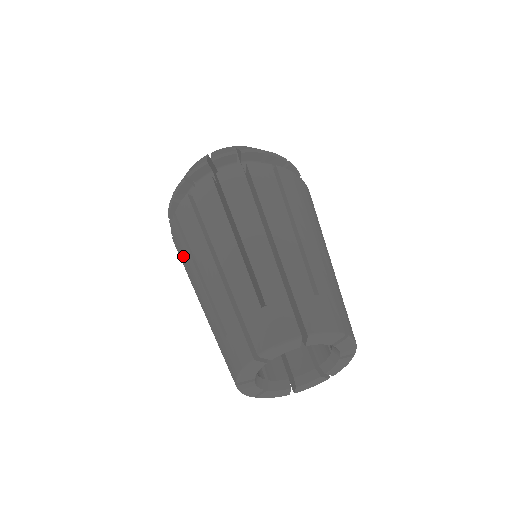
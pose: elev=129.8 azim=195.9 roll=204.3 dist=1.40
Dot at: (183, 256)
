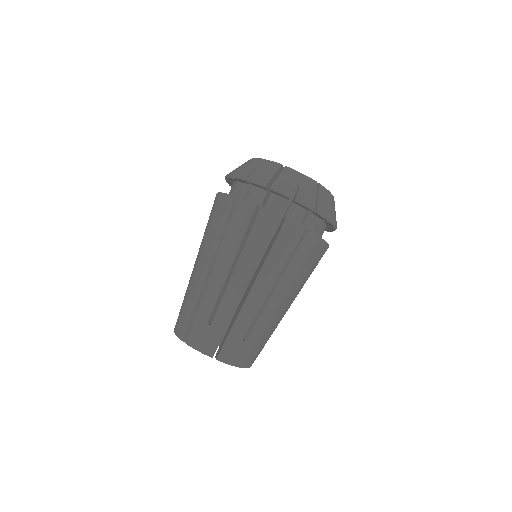
Dot at: (208, 224)
